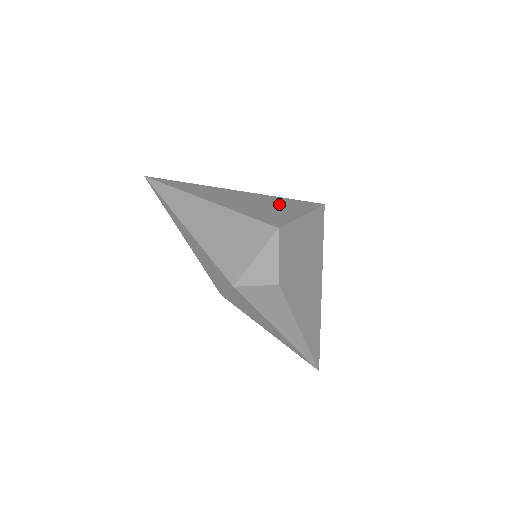
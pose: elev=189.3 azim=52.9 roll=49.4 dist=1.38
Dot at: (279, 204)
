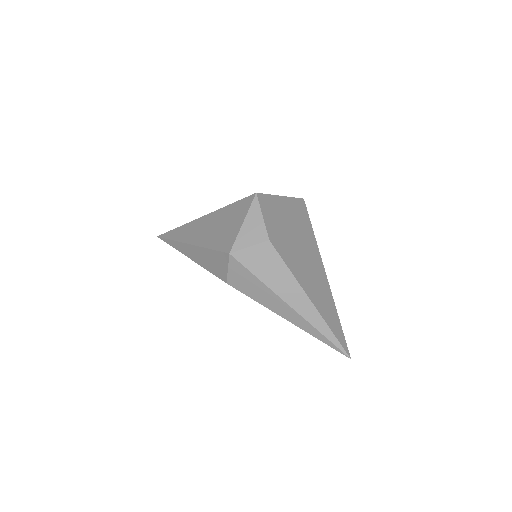
Dot at: occluded
